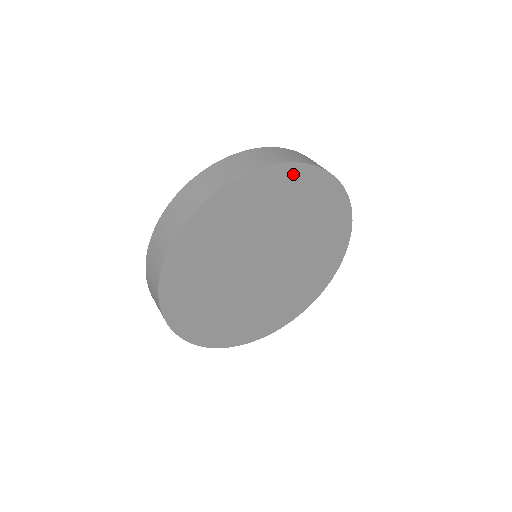
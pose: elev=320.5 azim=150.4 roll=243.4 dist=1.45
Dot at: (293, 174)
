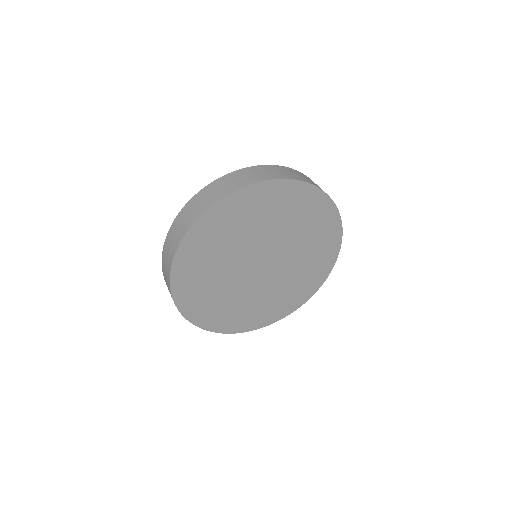
Dot at: (309, 194)
